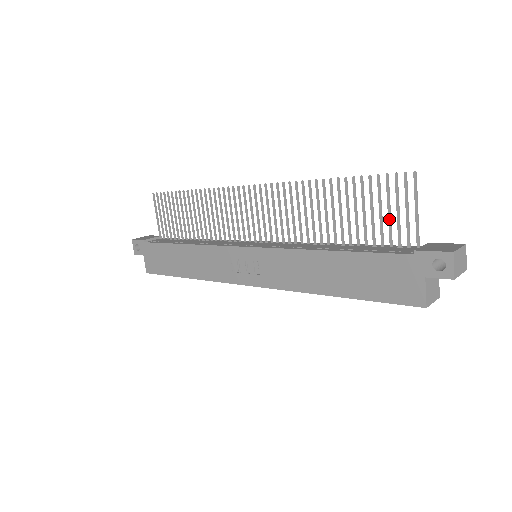
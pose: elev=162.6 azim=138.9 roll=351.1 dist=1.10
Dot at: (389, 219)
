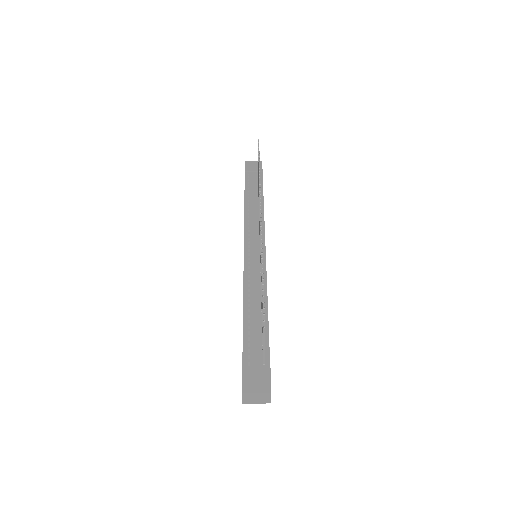
Dot at: (262, 331)
